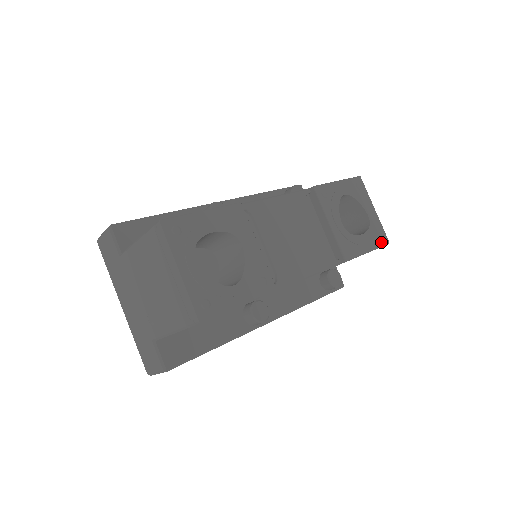
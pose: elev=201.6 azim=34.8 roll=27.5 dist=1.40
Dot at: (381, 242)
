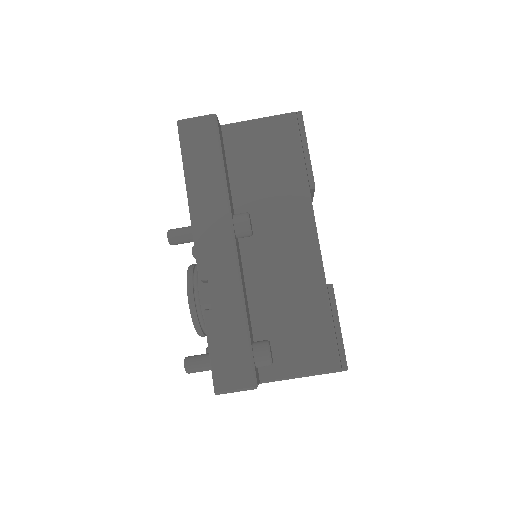
Dot at: occluded
